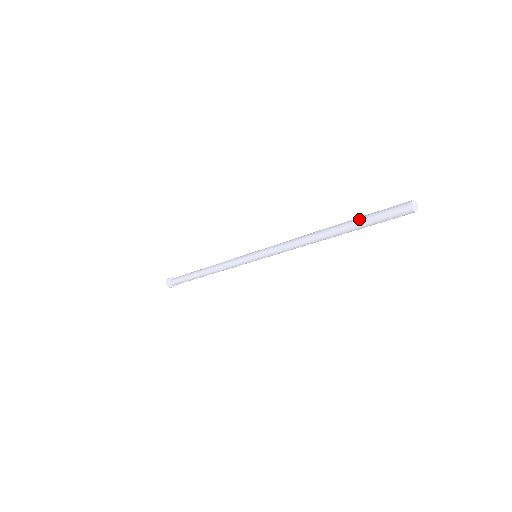
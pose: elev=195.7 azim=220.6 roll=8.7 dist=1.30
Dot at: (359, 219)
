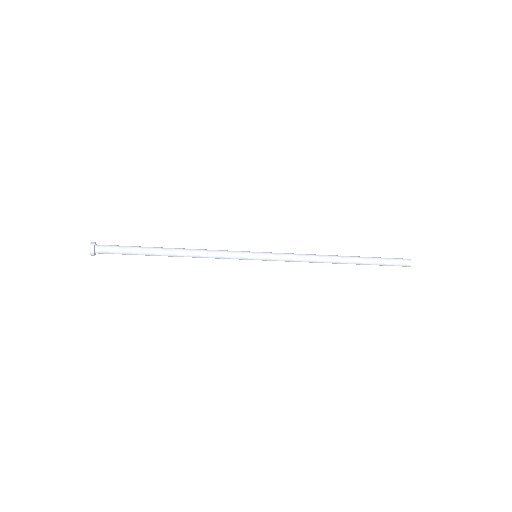
Dot at: (374, 260)
